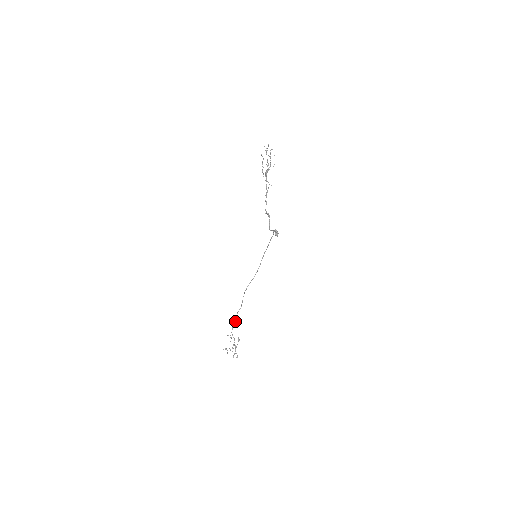
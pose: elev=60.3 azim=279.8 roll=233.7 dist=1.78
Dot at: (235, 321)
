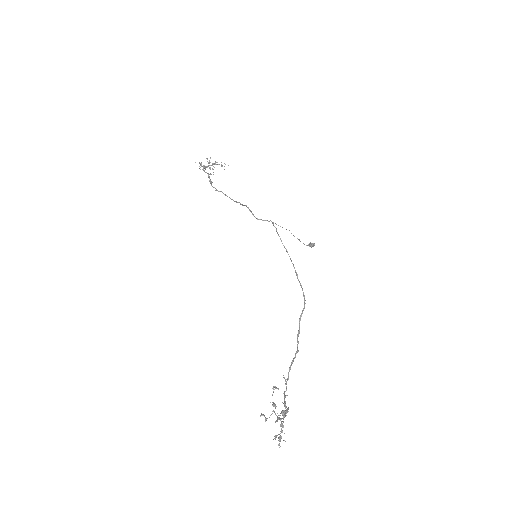
Dot at: occluded
